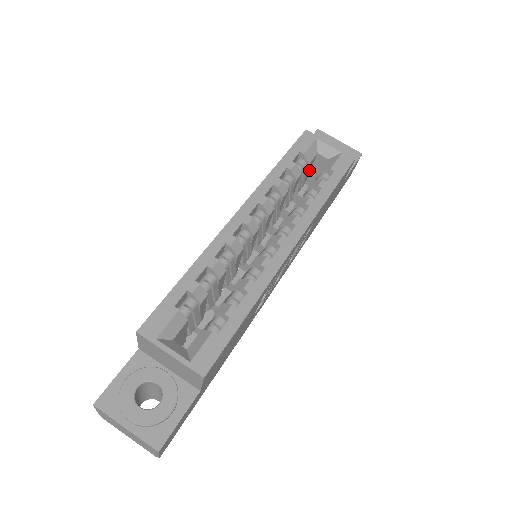
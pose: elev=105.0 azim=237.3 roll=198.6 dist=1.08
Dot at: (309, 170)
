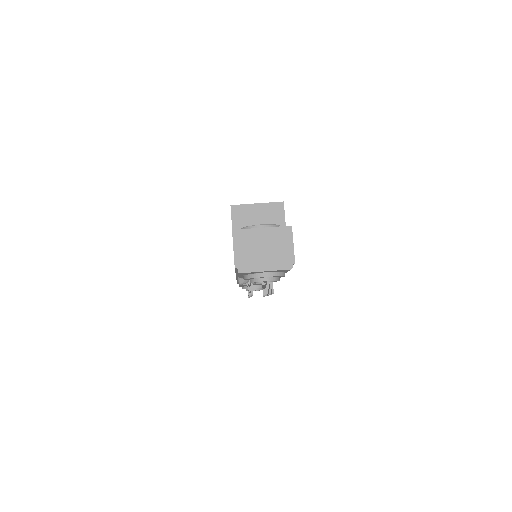
Dot at: occluded
